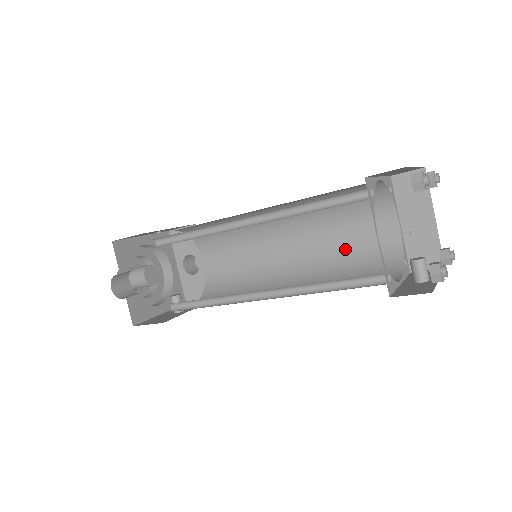
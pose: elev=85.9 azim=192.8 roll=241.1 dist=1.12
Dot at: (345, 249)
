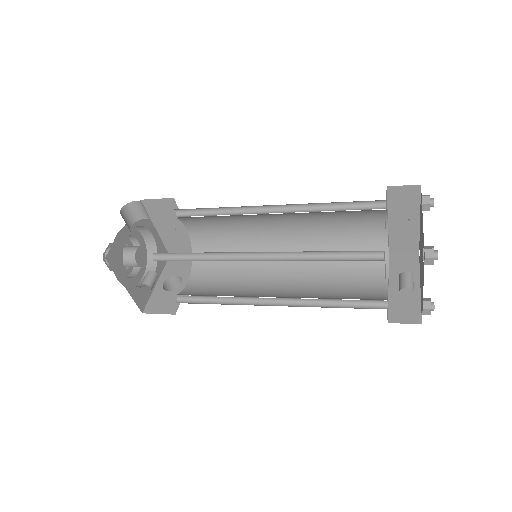
Dot at: (333, 292)
